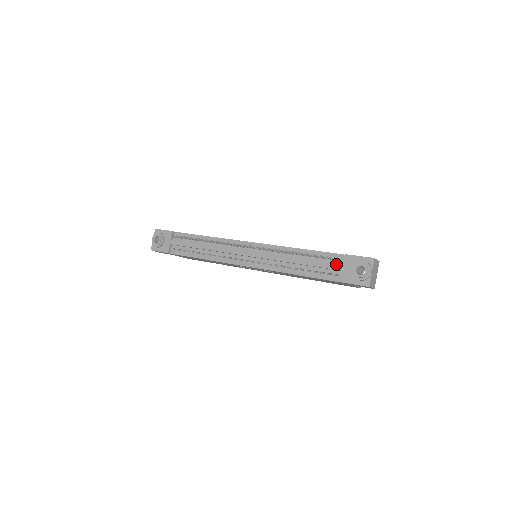
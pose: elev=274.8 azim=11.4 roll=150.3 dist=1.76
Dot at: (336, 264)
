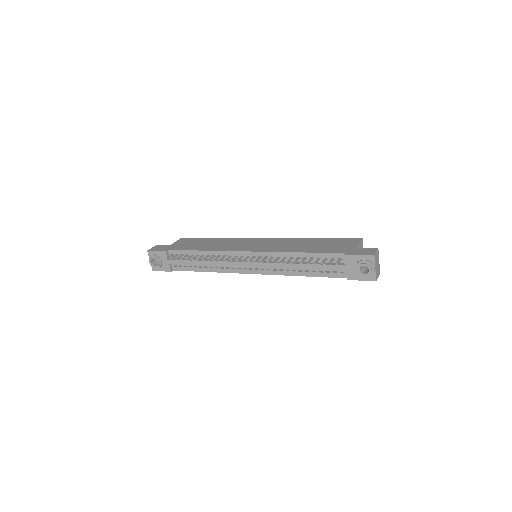
Dot at: (339, 265)
